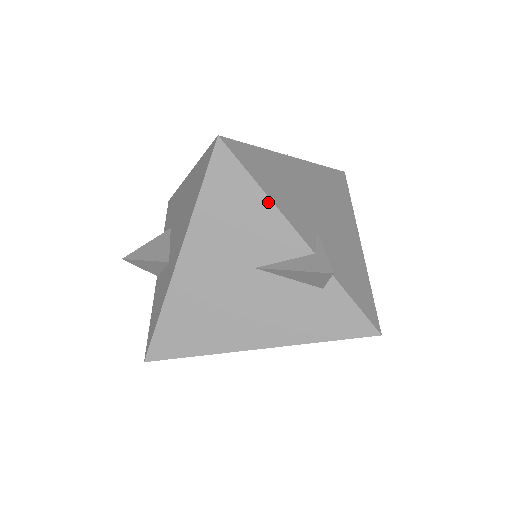
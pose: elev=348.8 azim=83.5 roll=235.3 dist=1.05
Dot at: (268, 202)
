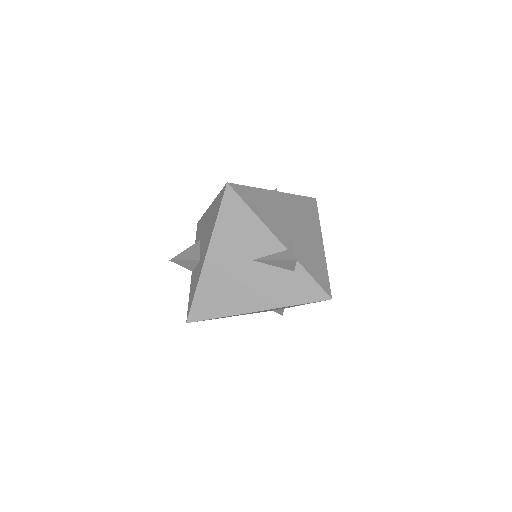
Dot at: (258, 220)
